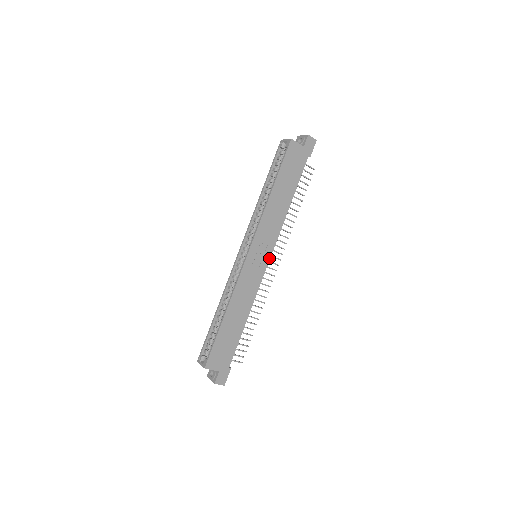
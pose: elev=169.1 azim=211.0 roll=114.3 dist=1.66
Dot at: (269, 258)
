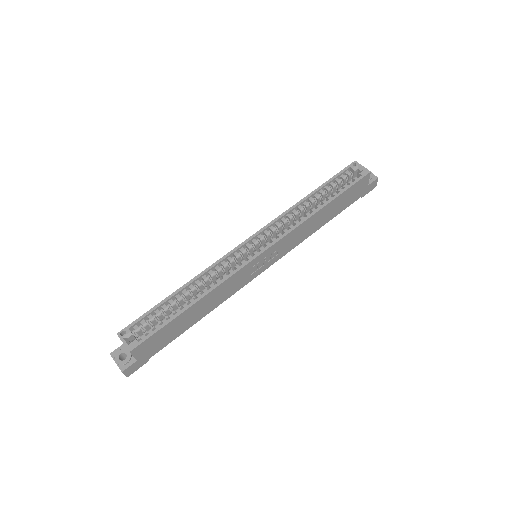
Dot at: (267, 268)
